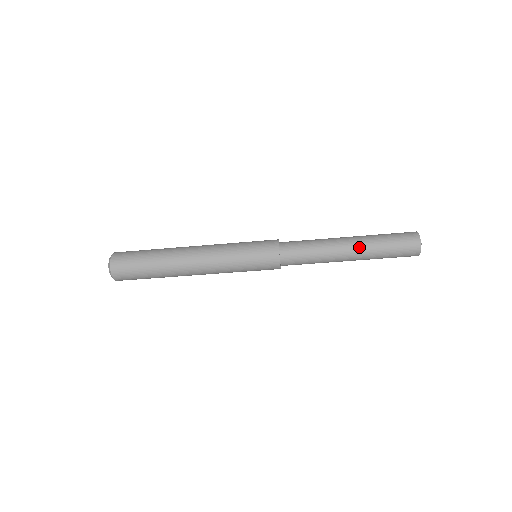
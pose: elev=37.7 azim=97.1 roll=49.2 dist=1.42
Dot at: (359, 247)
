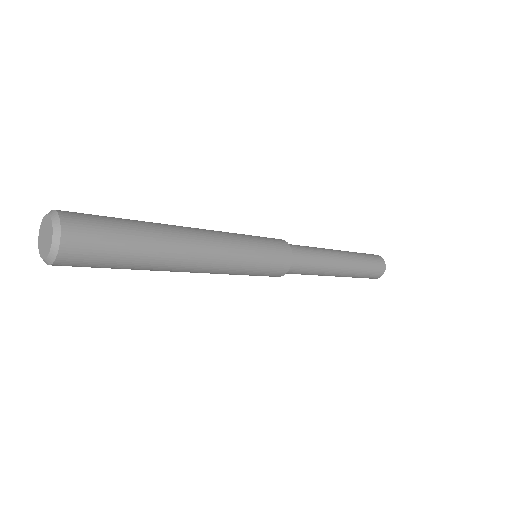
Dot at: (349, 257)
